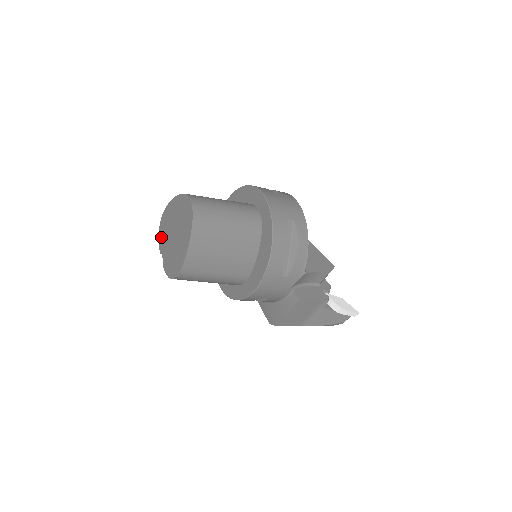
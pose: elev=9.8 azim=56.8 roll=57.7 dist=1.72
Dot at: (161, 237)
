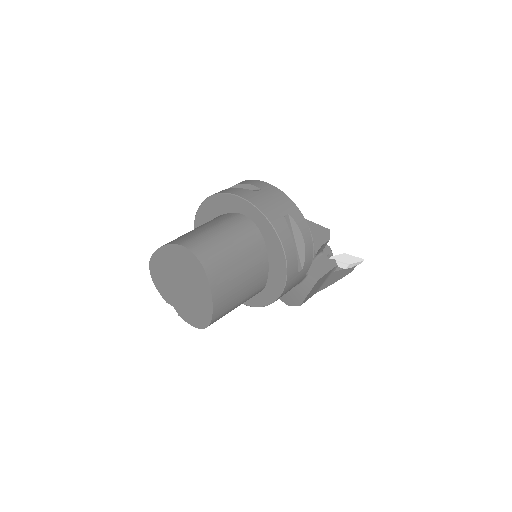
Dot at: (160, 287)
